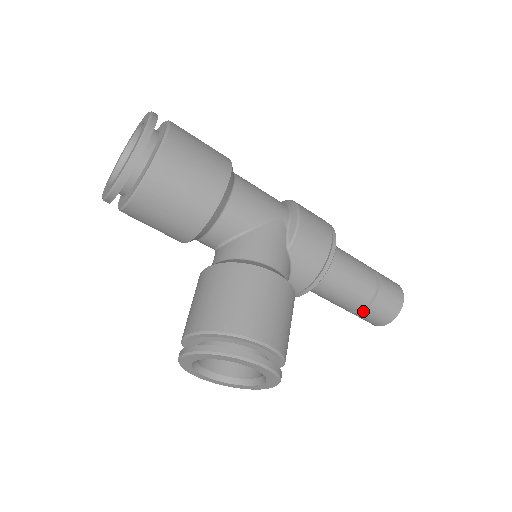
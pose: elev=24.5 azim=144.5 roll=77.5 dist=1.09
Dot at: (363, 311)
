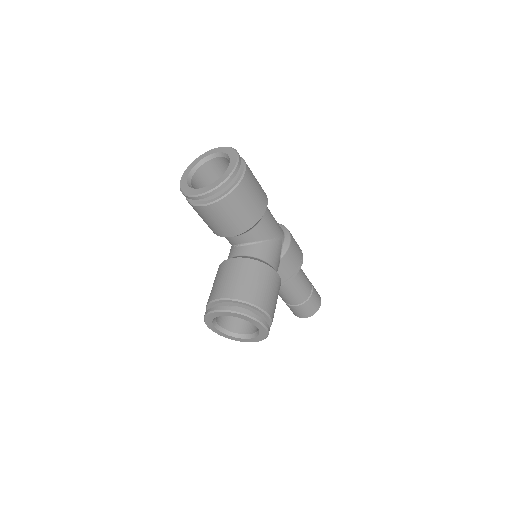
Dot at: (298, 306)
